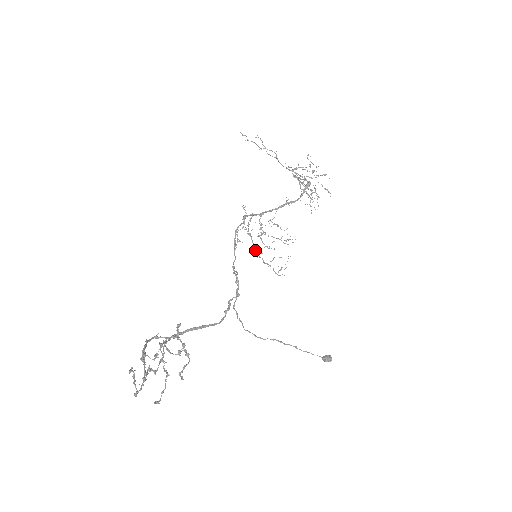
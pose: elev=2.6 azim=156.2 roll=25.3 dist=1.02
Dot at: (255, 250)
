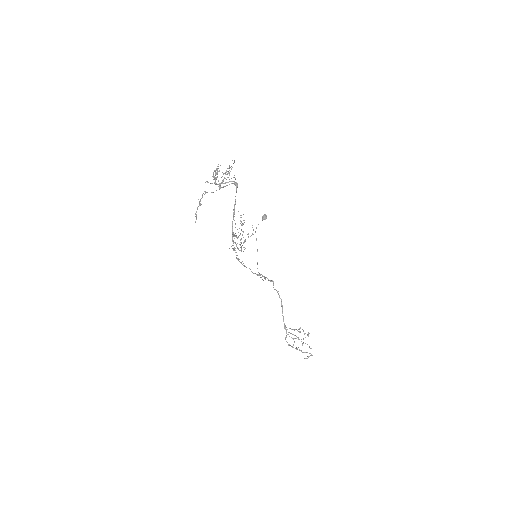
Dot at: occluded
